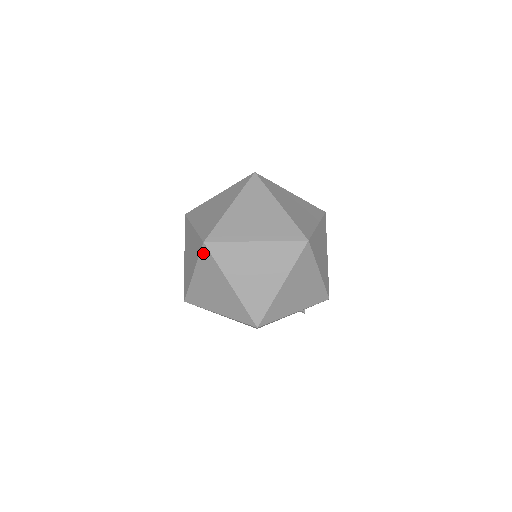
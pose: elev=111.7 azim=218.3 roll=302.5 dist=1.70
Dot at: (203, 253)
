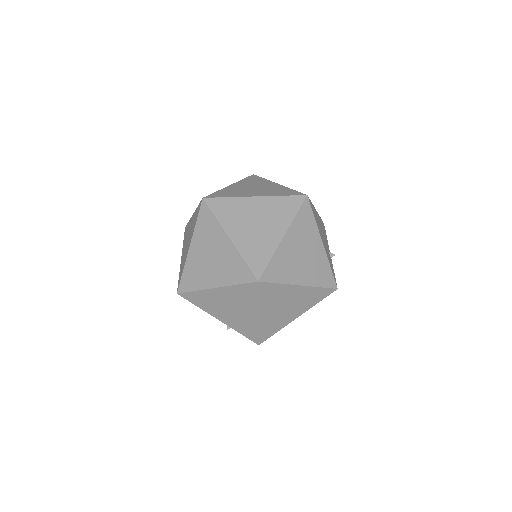
Dot at: (199, 205)
